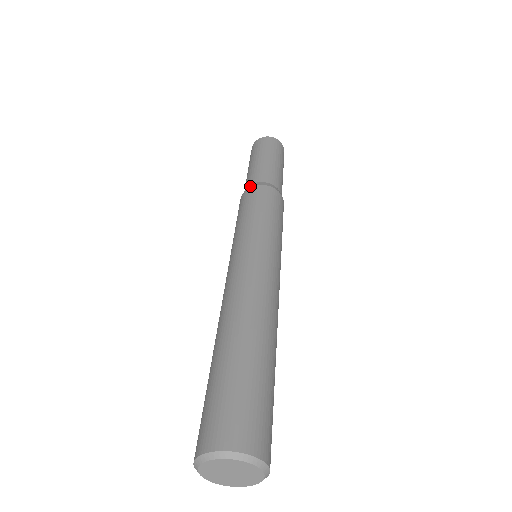
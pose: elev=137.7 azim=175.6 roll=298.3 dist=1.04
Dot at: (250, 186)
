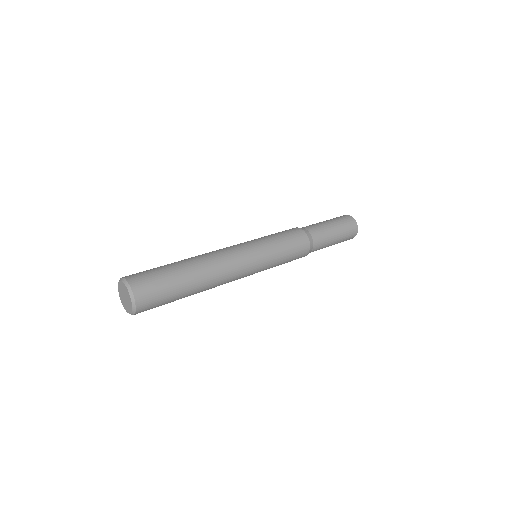
Dot at: (303, 229)
